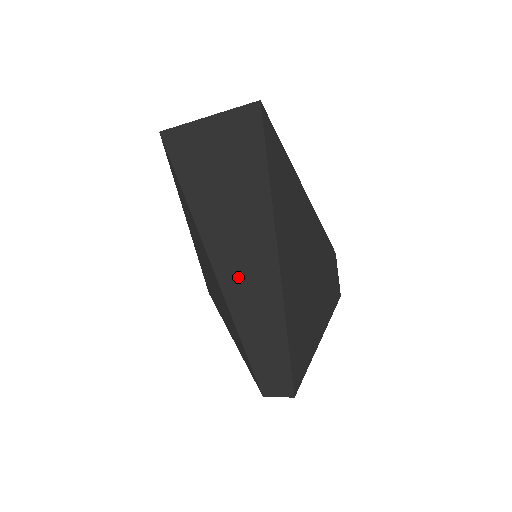
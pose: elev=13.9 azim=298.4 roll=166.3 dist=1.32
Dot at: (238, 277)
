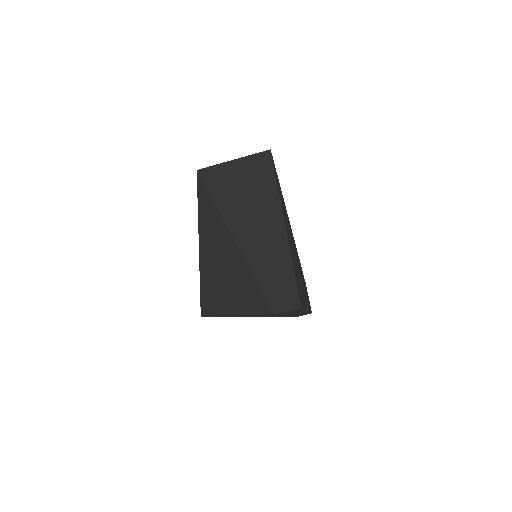
Dot at: (254, 240)
